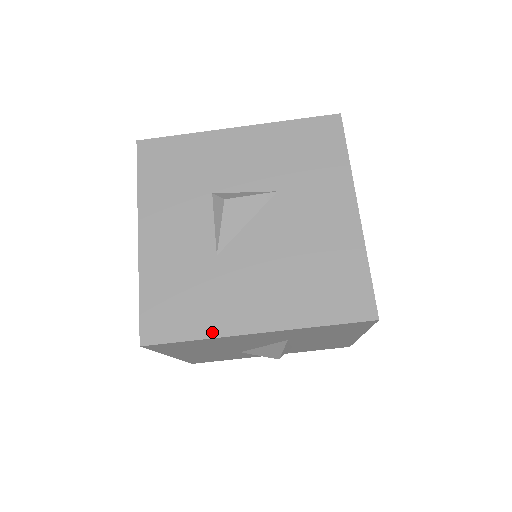
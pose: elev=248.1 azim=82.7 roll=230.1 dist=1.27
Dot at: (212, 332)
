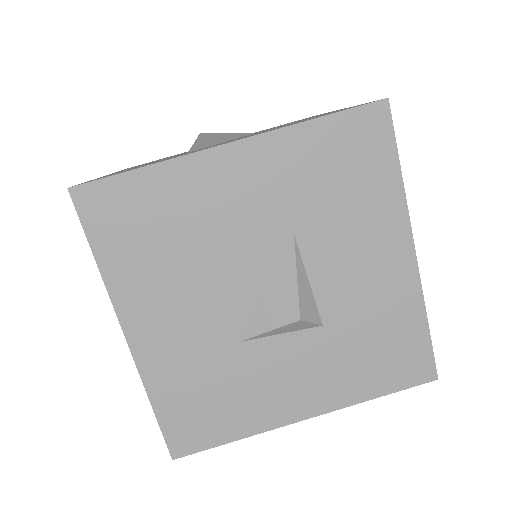
Dot at: (169, 159)
